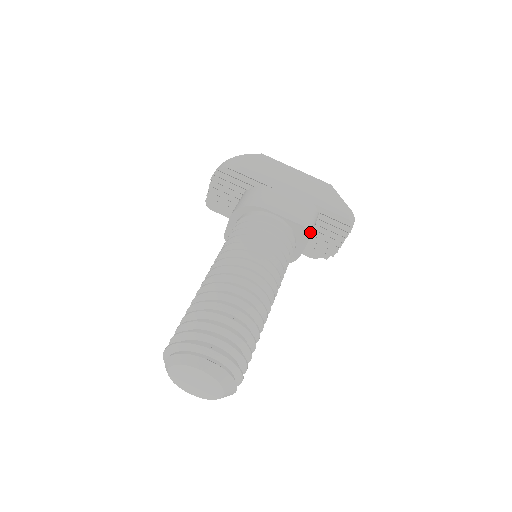
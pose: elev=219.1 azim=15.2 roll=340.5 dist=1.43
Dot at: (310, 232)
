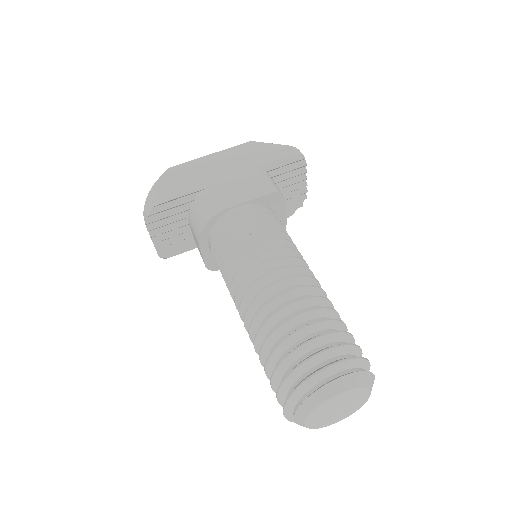
Dot at: (280, 193)
